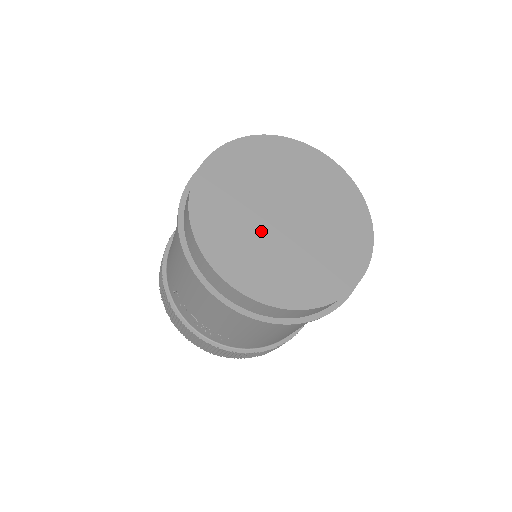
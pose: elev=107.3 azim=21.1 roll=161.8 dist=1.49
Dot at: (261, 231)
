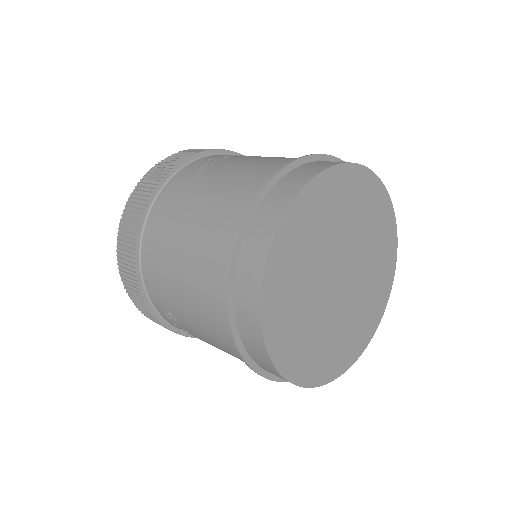
Dot at: (322, 311)
